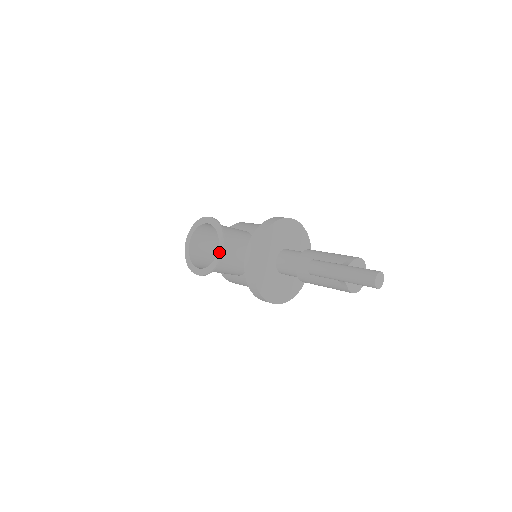
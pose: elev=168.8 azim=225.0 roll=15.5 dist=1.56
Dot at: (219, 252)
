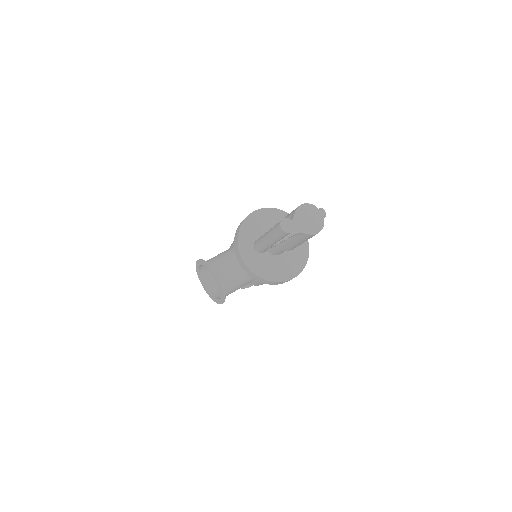
Dot at: (216, 280)
